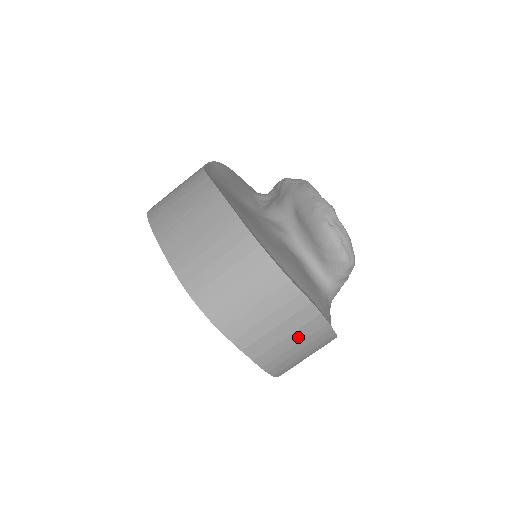
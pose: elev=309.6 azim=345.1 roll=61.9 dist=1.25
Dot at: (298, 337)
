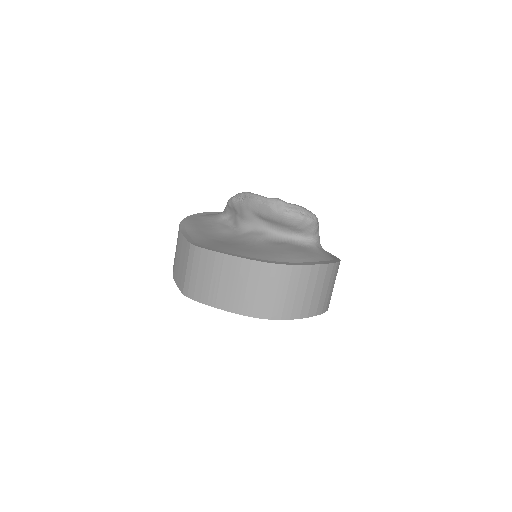
Dot at: (326, 284)
